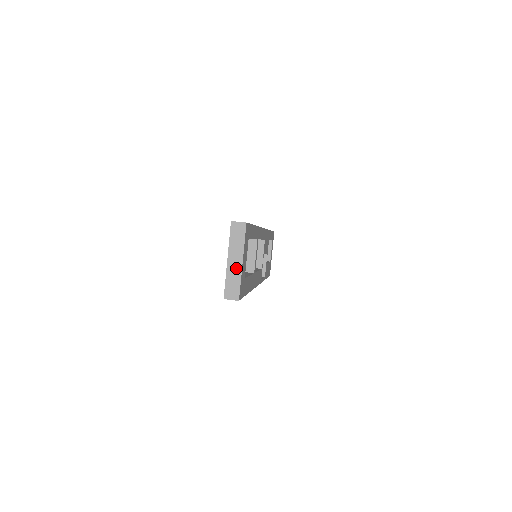
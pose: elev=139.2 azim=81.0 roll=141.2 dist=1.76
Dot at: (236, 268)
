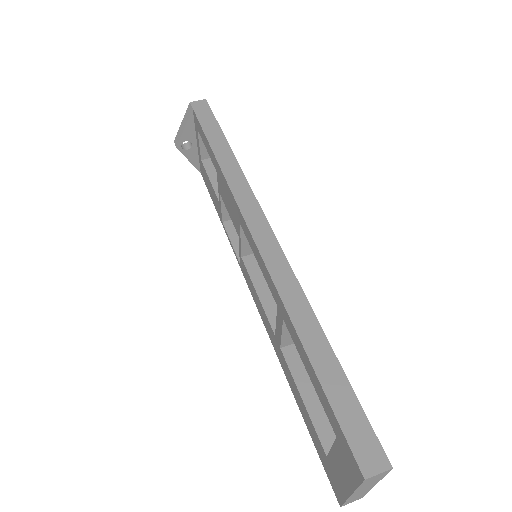
Dot at: (364, 491)
